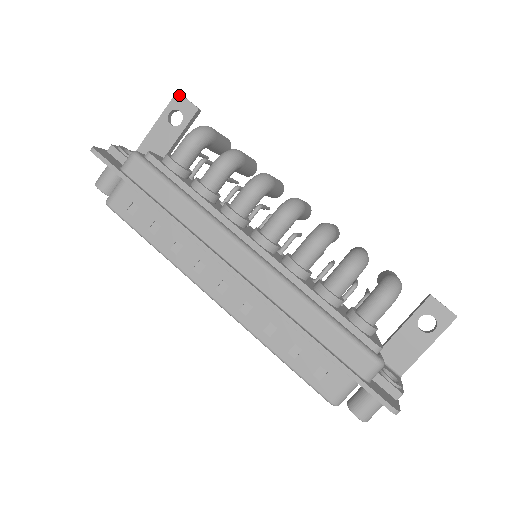
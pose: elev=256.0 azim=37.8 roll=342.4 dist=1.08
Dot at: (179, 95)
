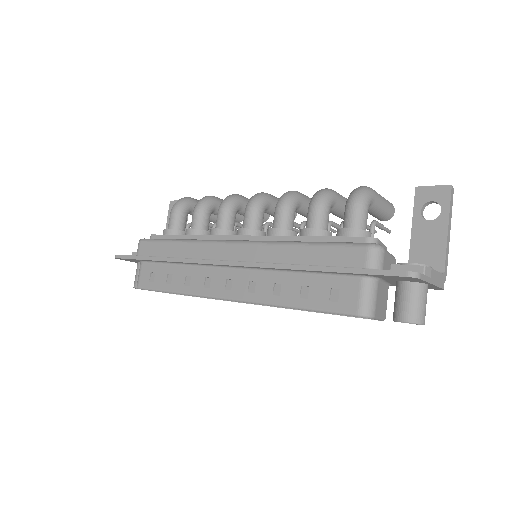
Dot at: (172, 202)
